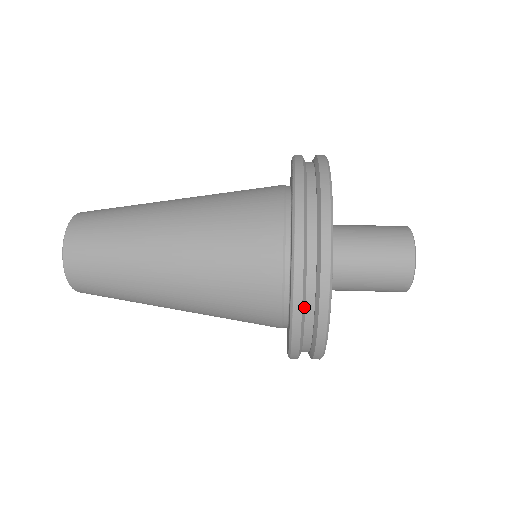
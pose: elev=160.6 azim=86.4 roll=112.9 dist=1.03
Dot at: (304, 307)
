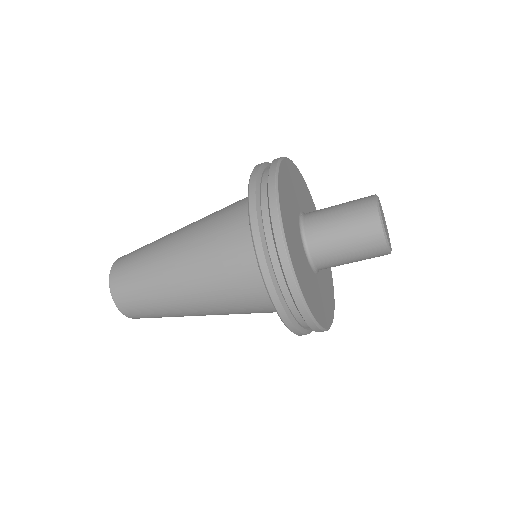
Dot at: (267, 251)
